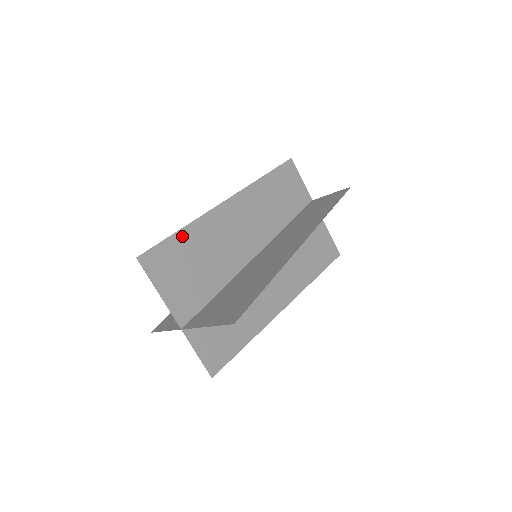
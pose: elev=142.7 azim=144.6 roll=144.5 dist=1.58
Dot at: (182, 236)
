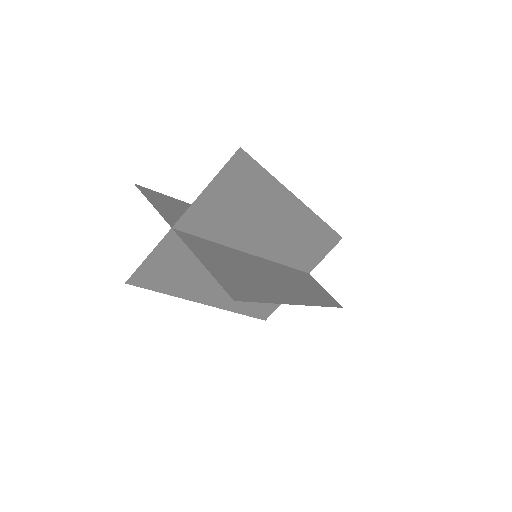
Dot at: (178, 203)
